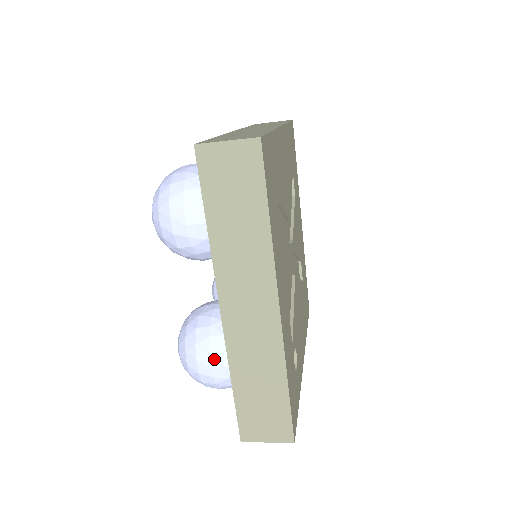
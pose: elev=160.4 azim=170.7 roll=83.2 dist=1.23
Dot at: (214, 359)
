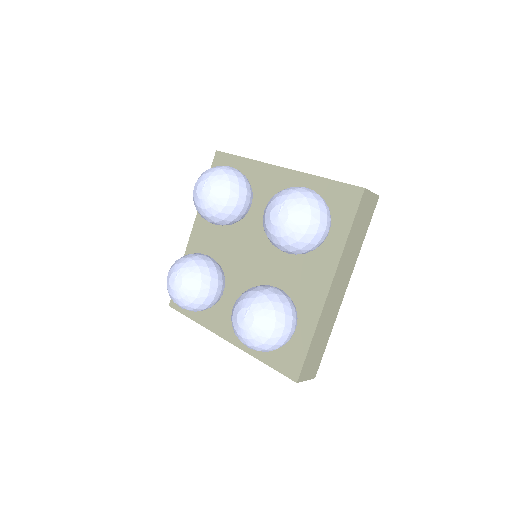
Dot at: (293, 325)
